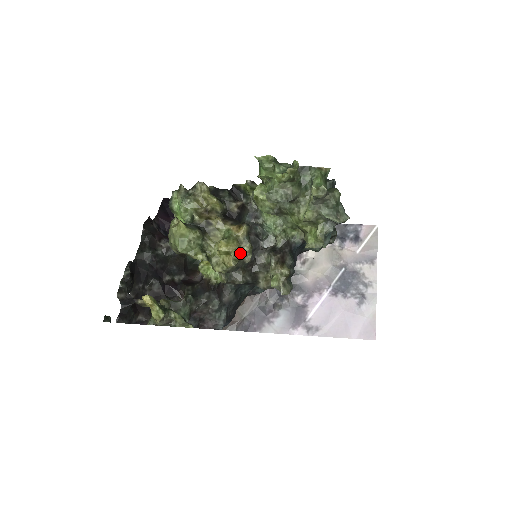
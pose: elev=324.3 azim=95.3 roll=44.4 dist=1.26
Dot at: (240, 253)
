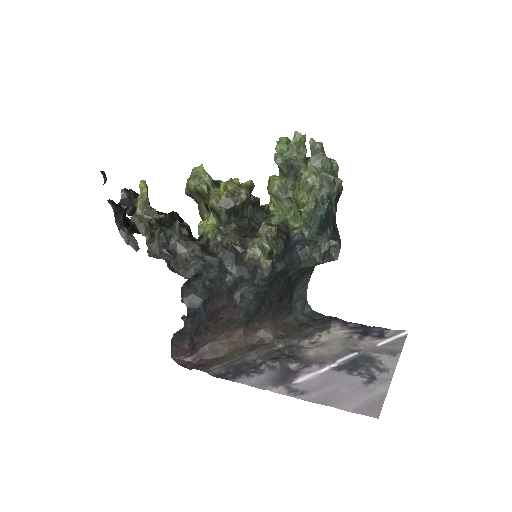
Dot at: (236, 191)
